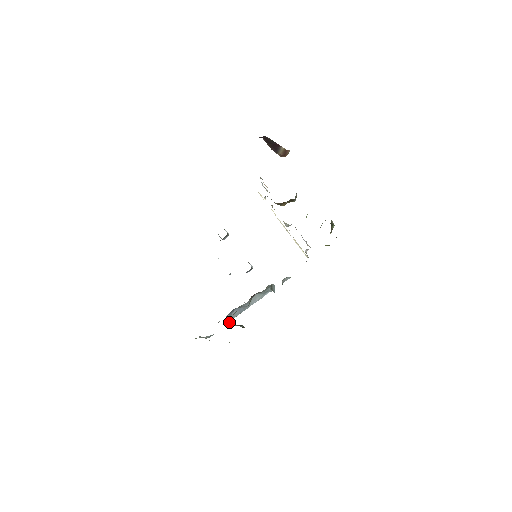
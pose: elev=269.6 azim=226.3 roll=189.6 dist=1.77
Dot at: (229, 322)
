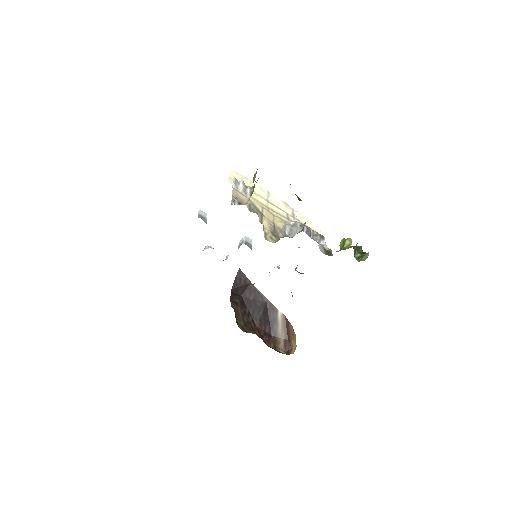
Dot at: occluded
